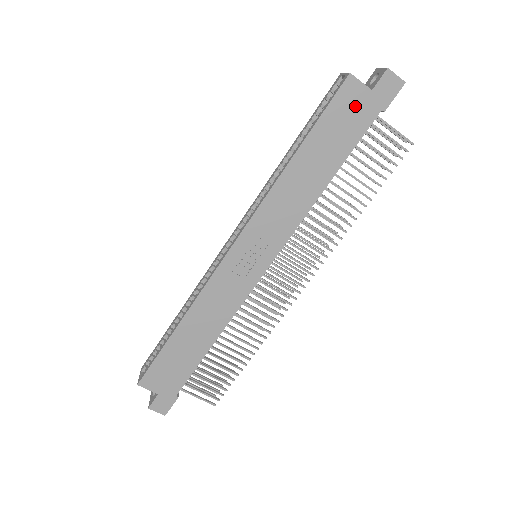
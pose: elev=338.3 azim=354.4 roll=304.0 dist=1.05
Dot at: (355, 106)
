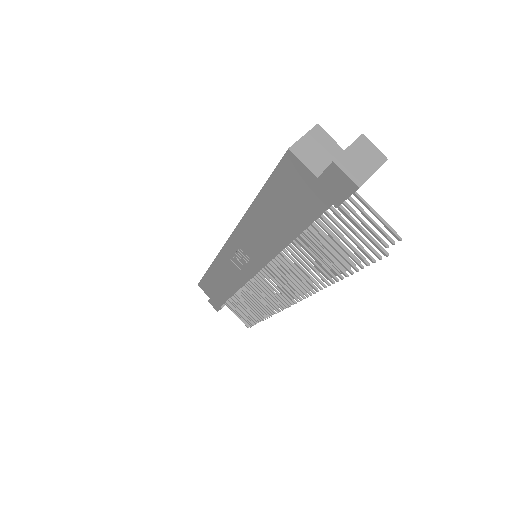
Dot at: (301, 186)
